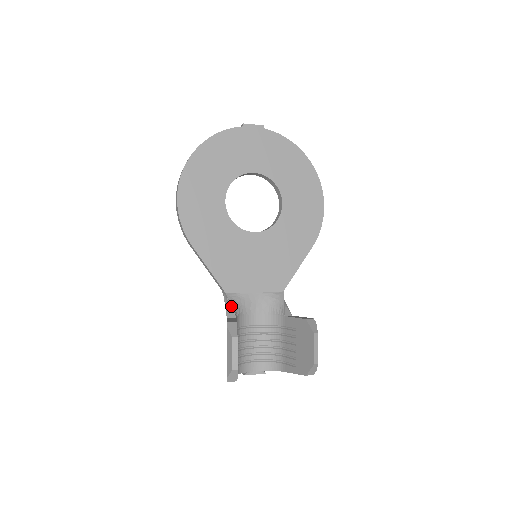
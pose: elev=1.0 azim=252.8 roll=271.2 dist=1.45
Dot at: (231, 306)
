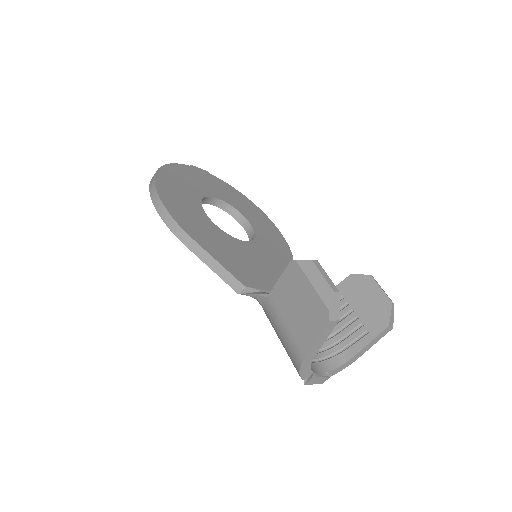
Dot at: (263, 290)
